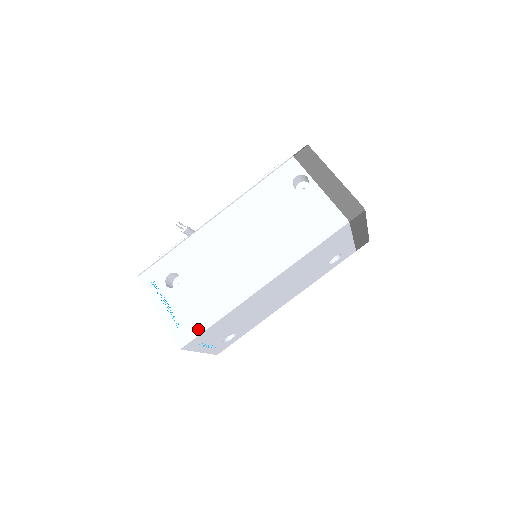
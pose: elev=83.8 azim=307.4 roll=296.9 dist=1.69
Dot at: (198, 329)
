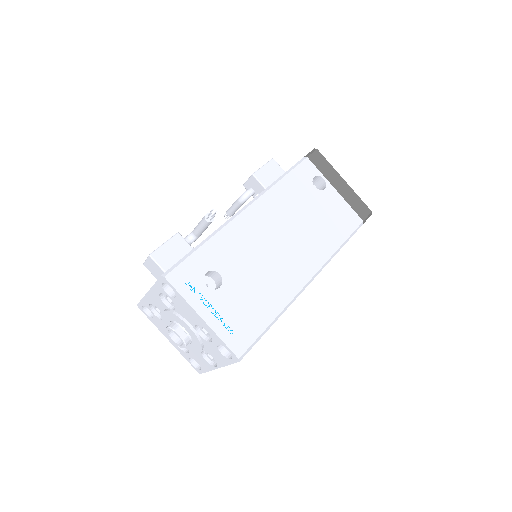
Dot at: (257, 334)
